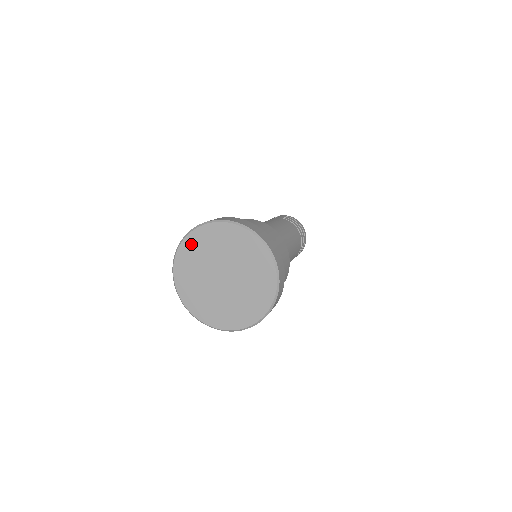
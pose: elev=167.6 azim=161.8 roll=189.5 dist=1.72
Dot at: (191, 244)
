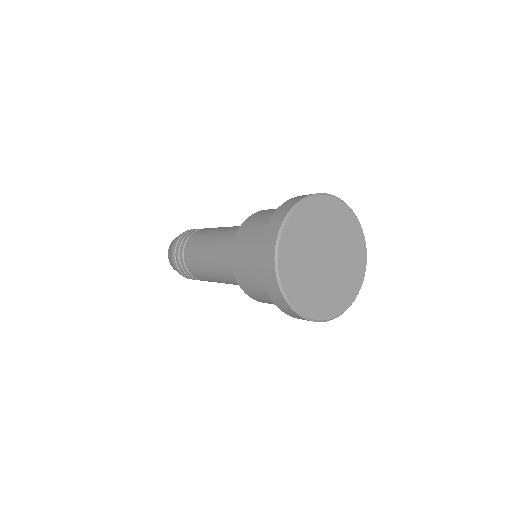
Dot at: (288, 240)
